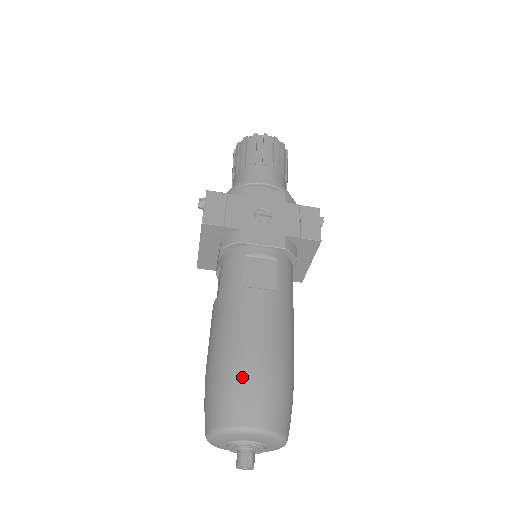
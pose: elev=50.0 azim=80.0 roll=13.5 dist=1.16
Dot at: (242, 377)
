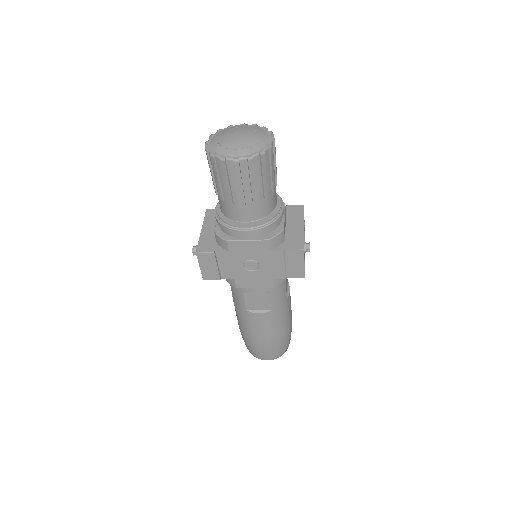
Dot at: (257, 348)
